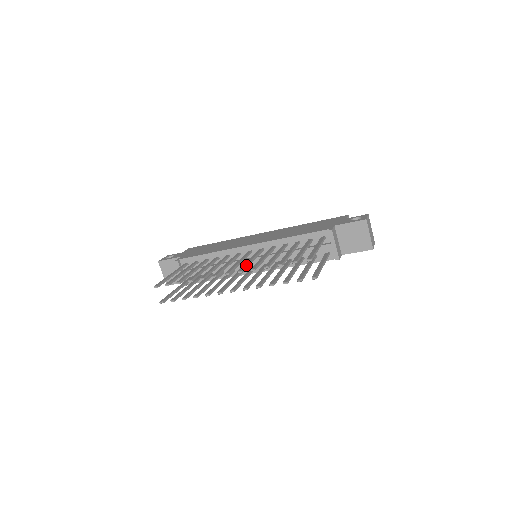
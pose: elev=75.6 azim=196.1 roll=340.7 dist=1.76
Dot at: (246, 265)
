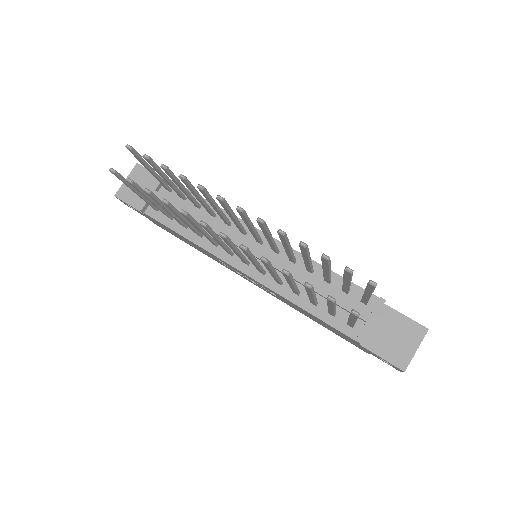
Dot at: occluded
